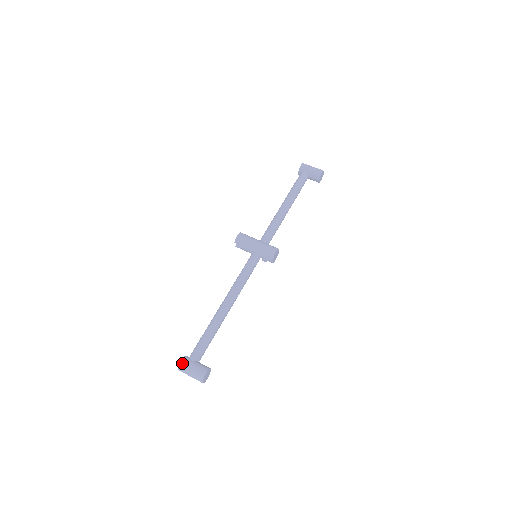
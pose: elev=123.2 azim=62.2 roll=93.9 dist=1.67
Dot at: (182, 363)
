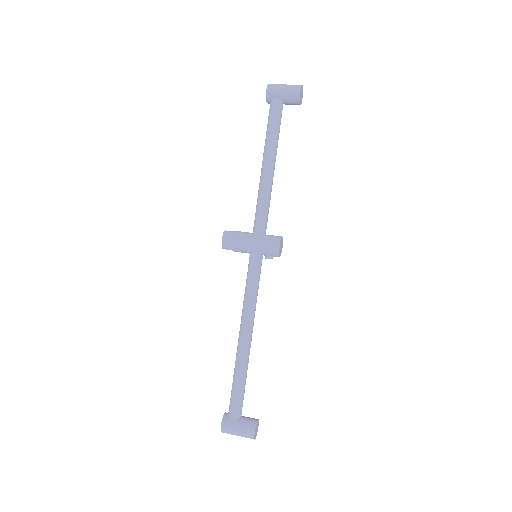
Dot at: (223, 428)
